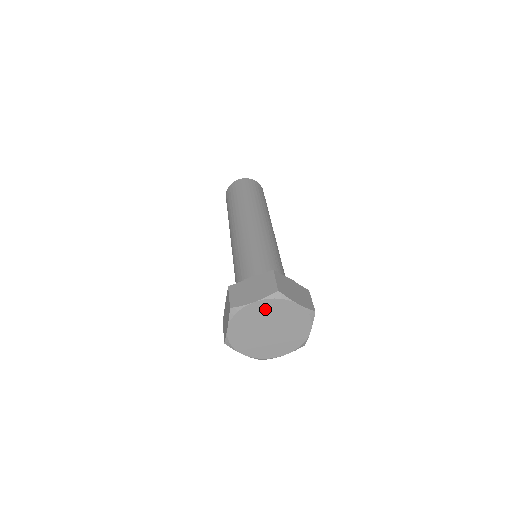
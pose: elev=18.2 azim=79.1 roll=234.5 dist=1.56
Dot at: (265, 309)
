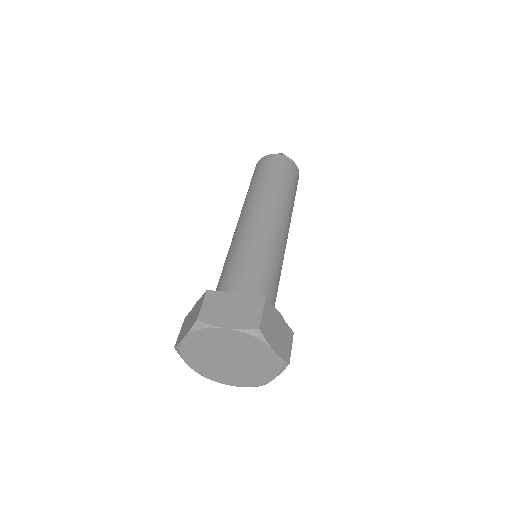
Dot at: (201, 342)
